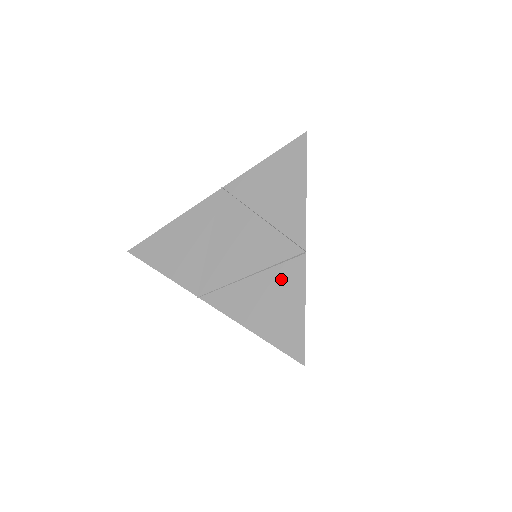
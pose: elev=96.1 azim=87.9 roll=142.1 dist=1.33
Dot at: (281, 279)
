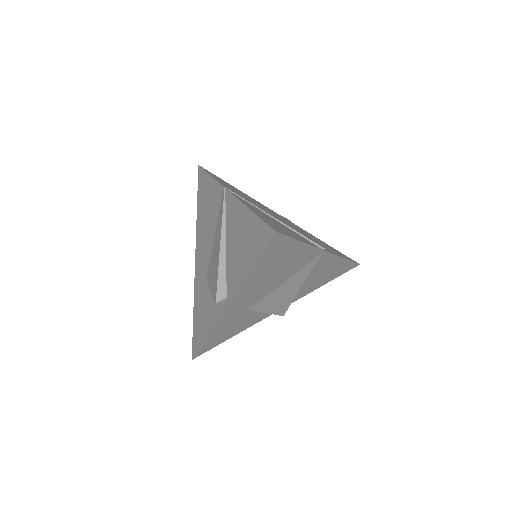
Dot at: (295, 233)
